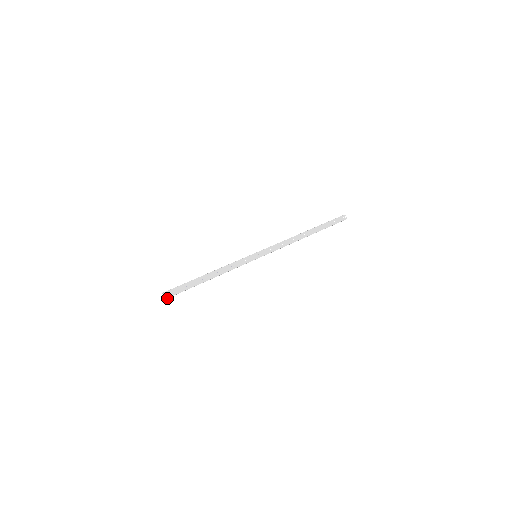
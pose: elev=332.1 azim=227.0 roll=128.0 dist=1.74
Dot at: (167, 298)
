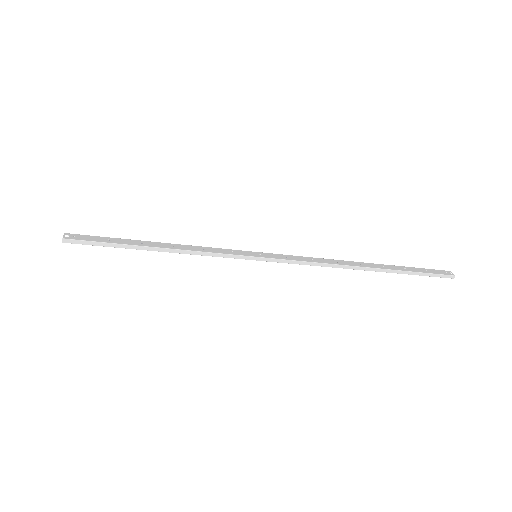
Dot at: (67, 241)
